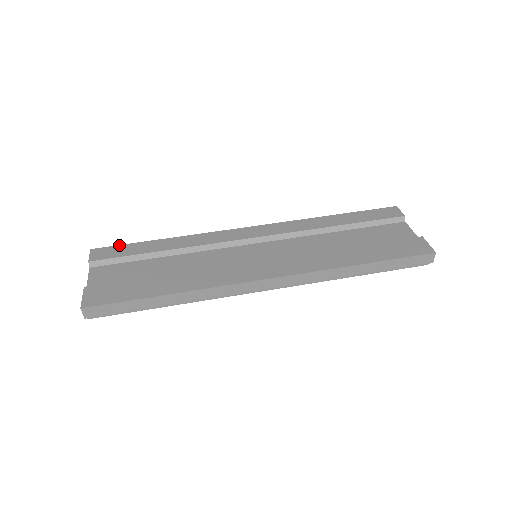
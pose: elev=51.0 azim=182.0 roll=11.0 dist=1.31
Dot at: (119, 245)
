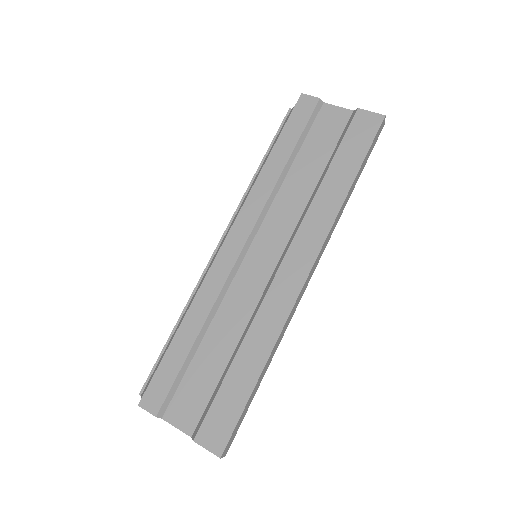
Dot at: (154, 375)
